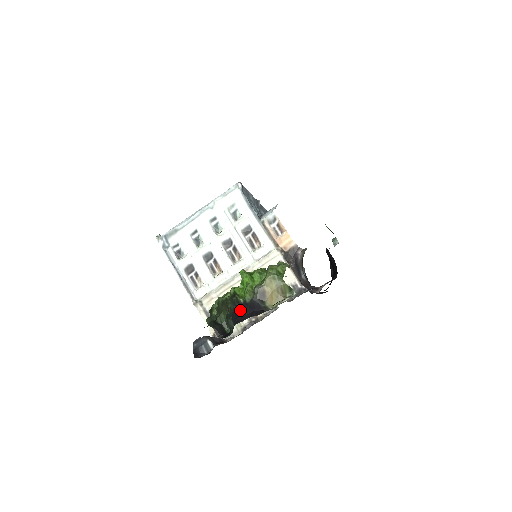
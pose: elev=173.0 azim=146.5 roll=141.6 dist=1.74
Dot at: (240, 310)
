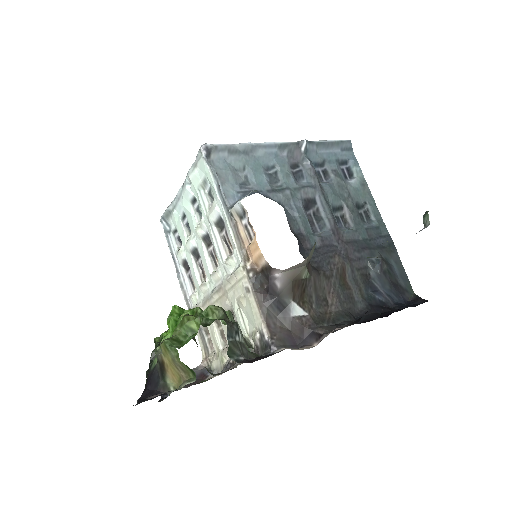
Dot at: (147, 376)
